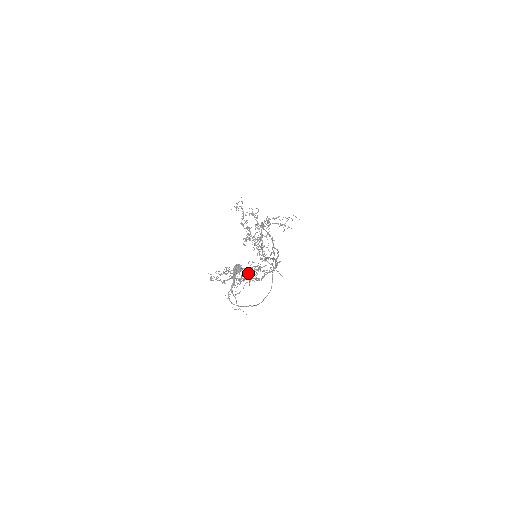
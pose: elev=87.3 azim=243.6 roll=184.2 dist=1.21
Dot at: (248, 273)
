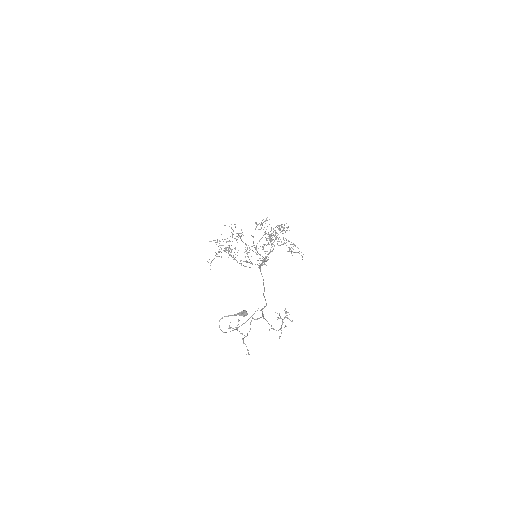
Dot at: occluded
